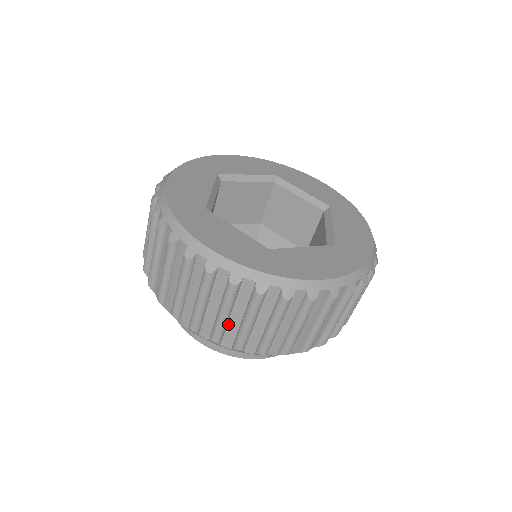
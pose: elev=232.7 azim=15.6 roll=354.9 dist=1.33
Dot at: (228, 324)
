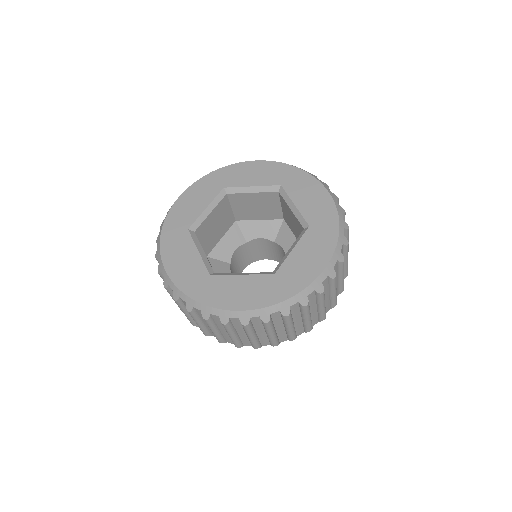
Dot at: occluded
